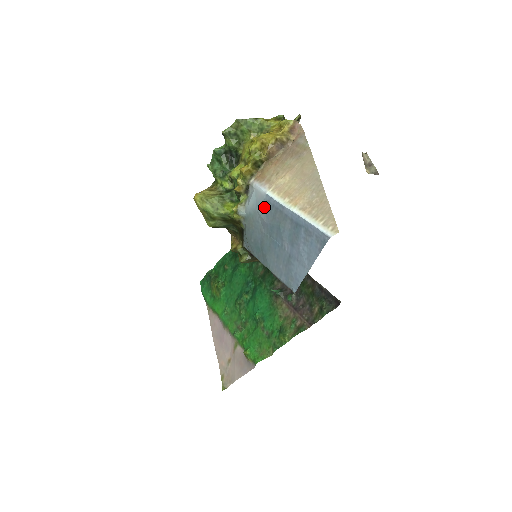
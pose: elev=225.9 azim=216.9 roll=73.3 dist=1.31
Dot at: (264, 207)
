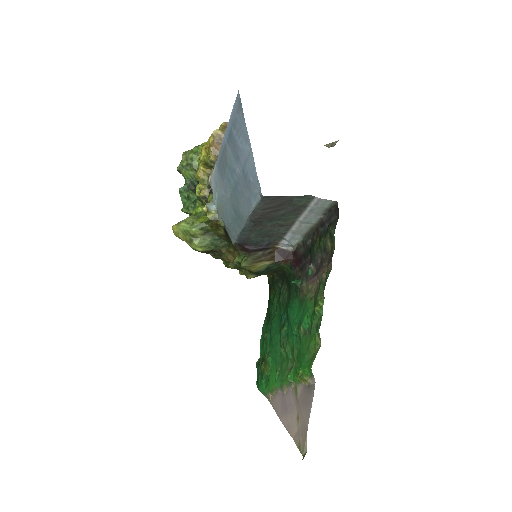
Dot at: (218, 175)
